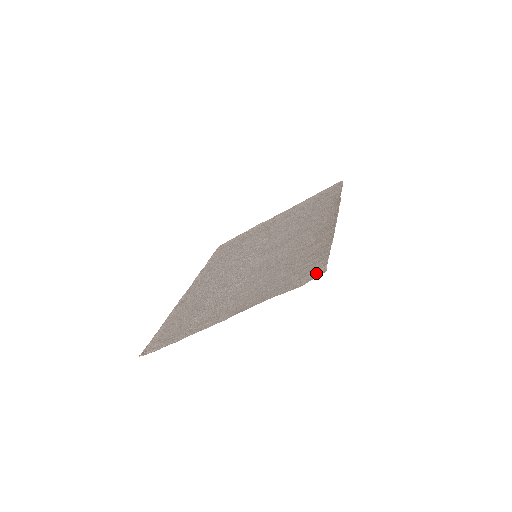
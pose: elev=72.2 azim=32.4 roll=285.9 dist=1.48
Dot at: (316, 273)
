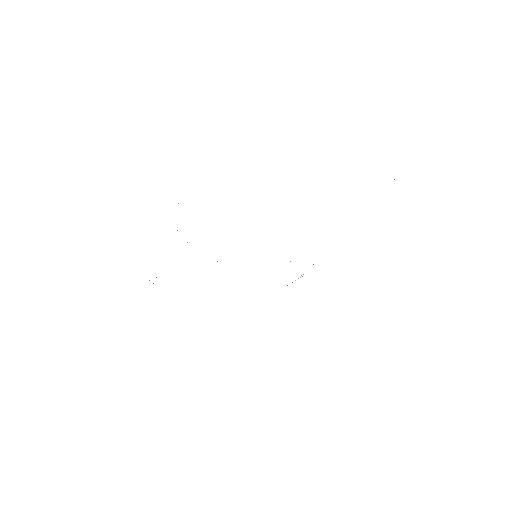
Dot at: occluded
